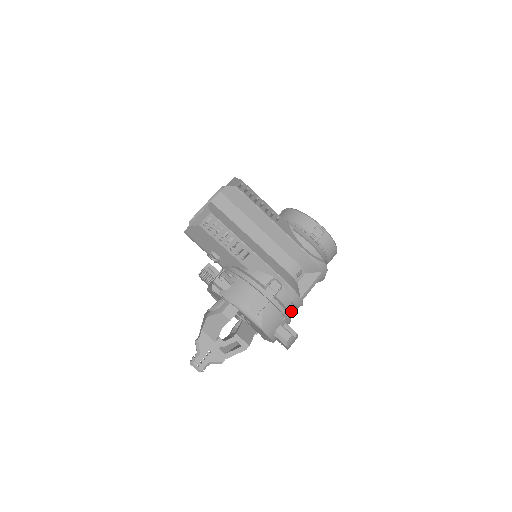
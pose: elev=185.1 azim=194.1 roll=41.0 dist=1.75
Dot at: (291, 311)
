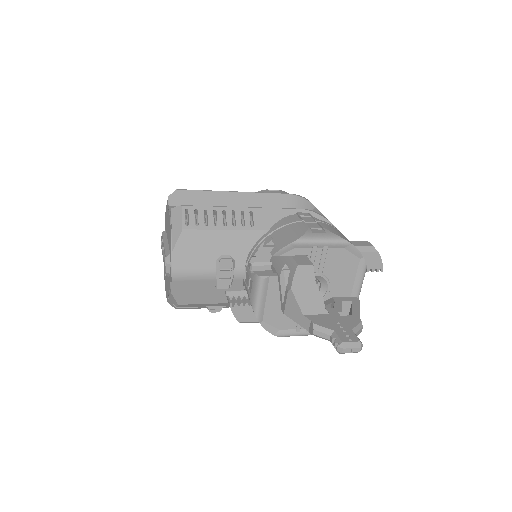
Dot at: occluded
